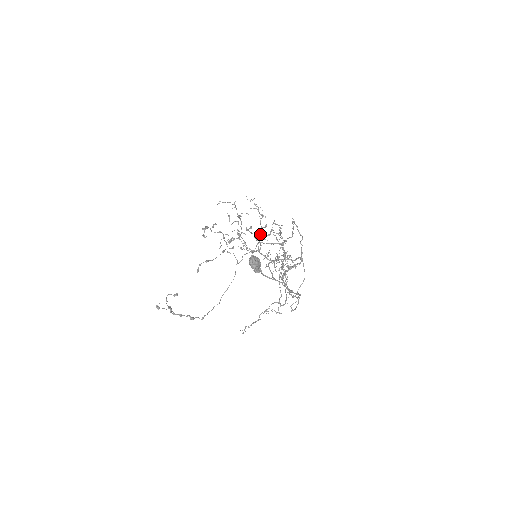
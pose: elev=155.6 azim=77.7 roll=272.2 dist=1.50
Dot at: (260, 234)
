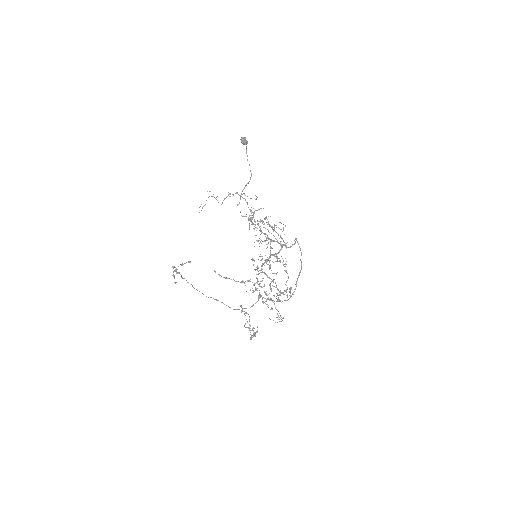
Dot at: occluded
